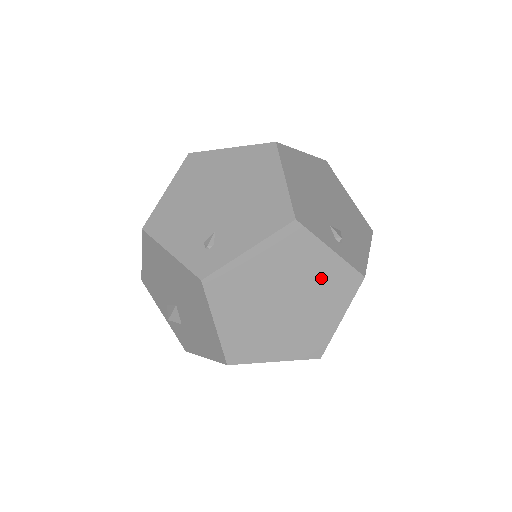
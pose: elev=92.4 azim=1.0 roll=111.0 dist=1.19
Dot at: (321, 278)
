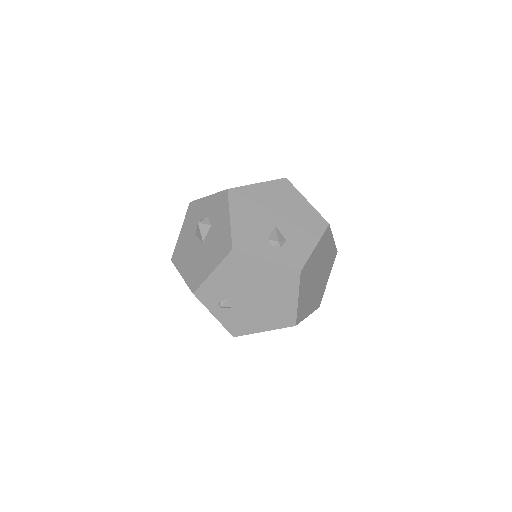
Dot at: occluded
